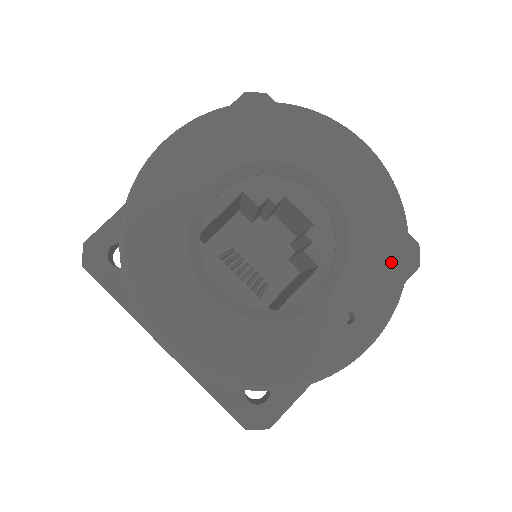
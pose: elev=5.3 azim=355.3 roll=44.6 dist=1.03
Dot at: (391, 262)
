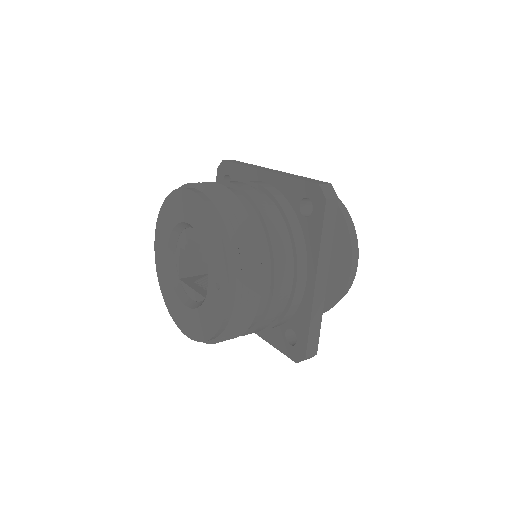
Dot at: (218, 244)
